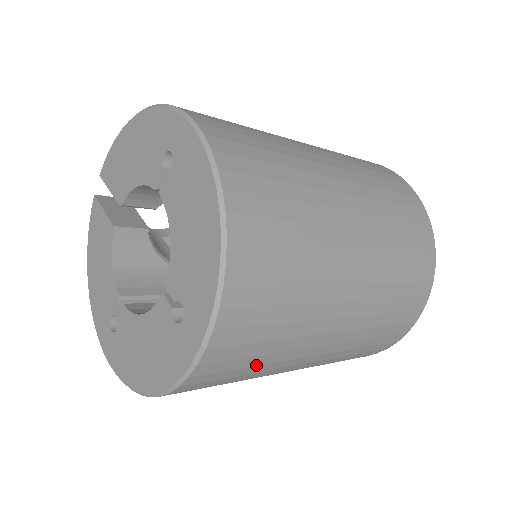
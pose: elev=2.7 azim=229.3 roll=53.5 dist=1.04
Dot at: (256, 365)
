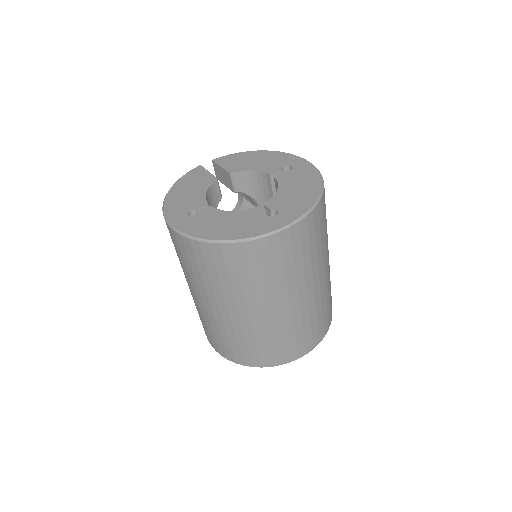
Dot at: (274, 272)
